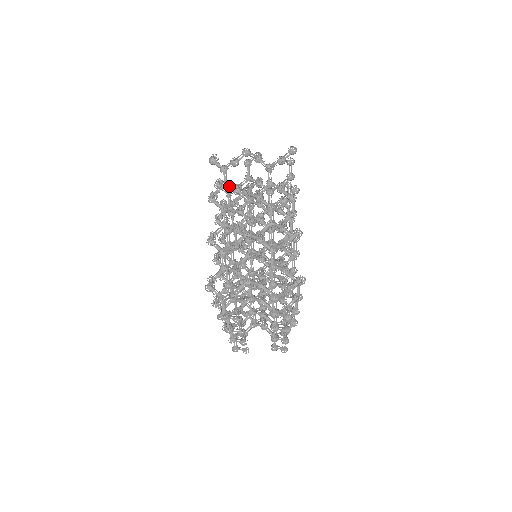
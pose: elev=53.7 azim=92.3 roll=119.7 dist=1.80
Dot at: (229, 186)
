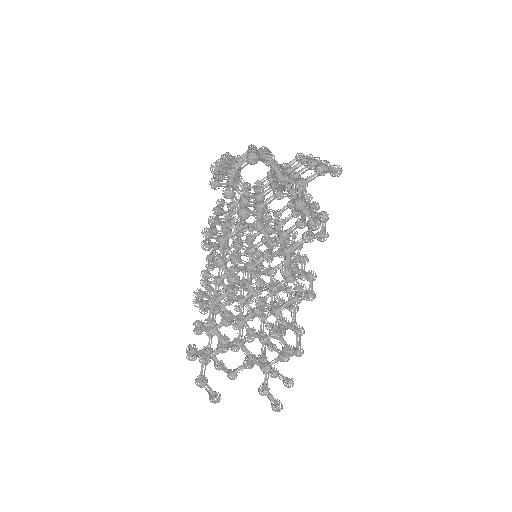
Dot at: occluded
